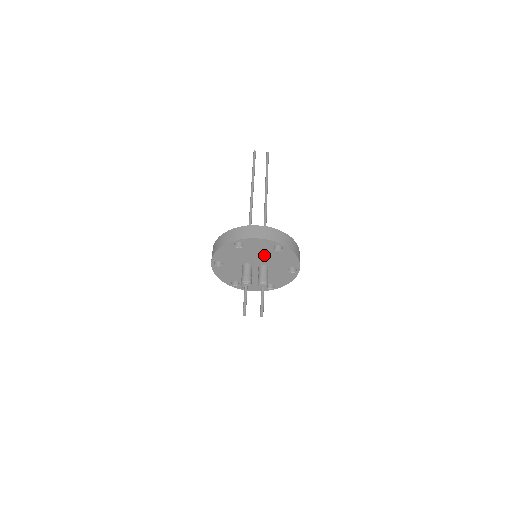
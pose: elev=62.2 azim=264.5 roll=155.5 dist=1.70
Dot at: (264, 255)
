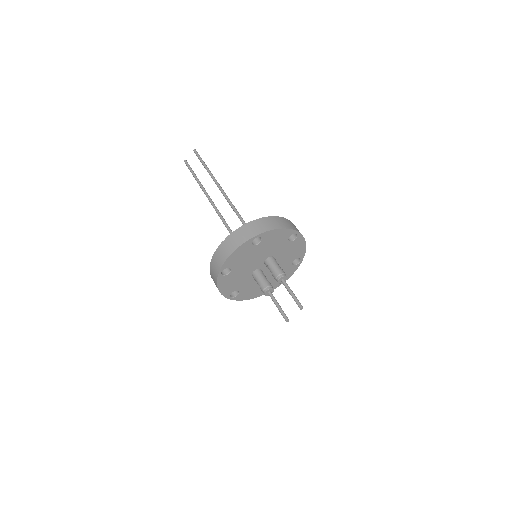
Dot at: (255, 255)
